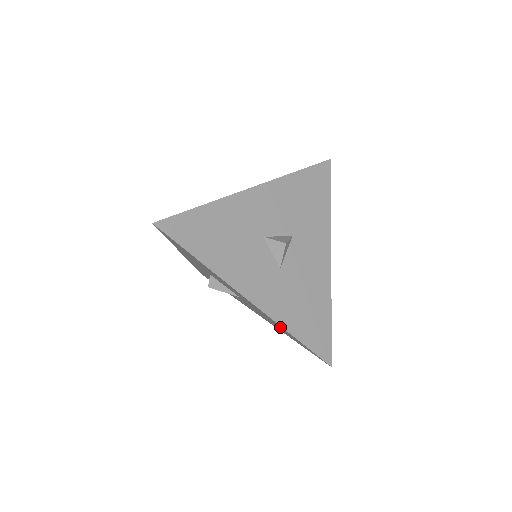
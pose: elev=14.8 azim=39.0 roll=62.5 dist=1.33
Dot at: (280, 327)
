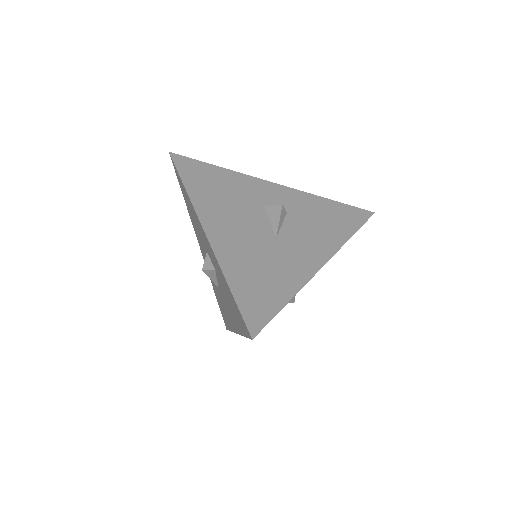
Dot at: (226, 317)
